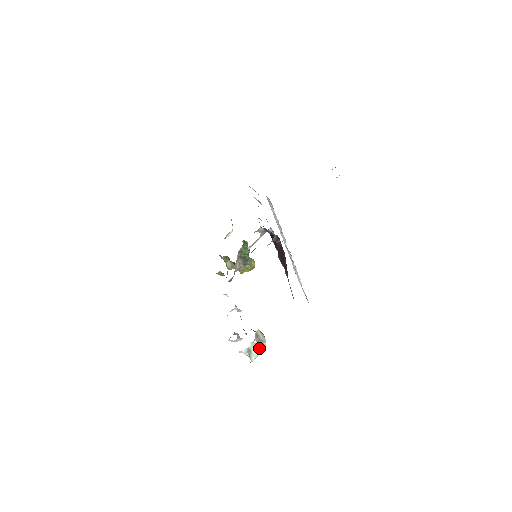
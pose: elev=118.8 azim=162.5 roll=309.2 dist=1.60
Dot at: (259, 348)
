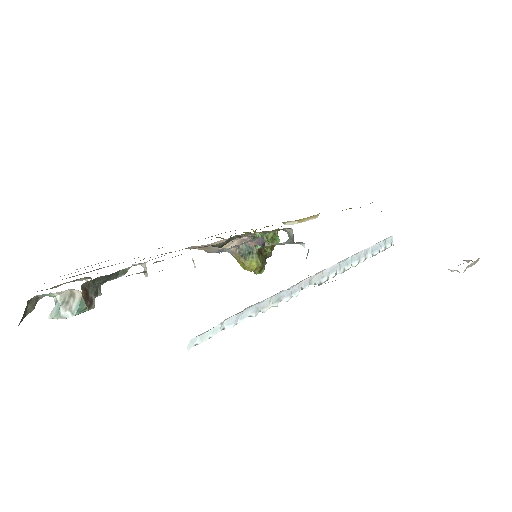
Dot at: (59, 310)
